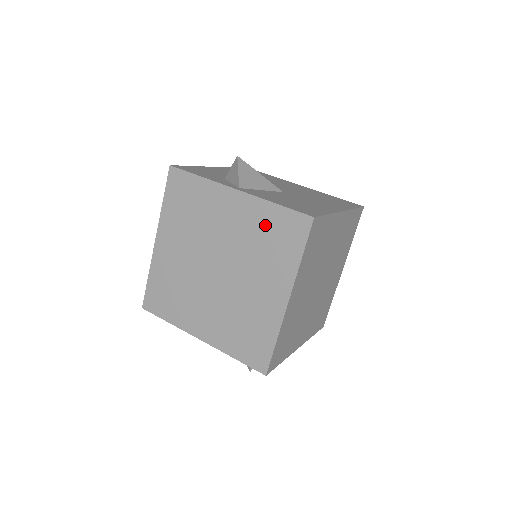
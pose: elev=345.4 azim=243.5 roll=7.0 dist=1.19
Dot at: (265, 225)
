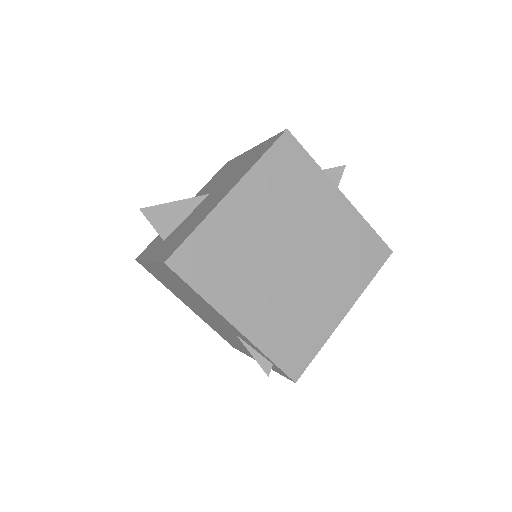
Dot at: (354, 238)
